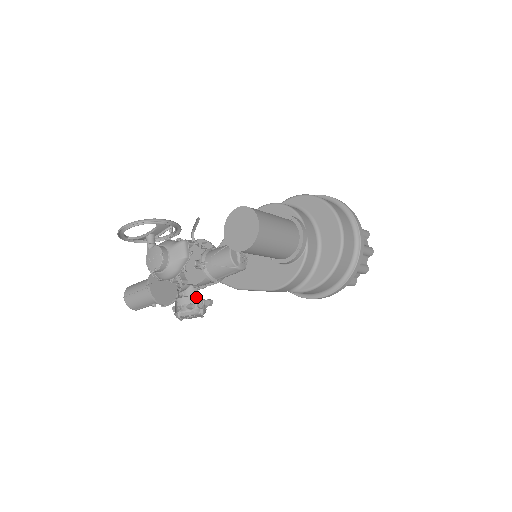
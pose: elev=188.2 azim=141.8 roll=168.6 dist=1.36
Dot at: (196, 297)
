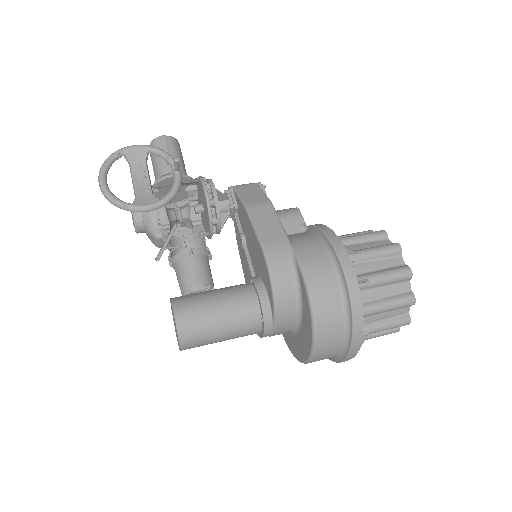
Dot at: occluded
